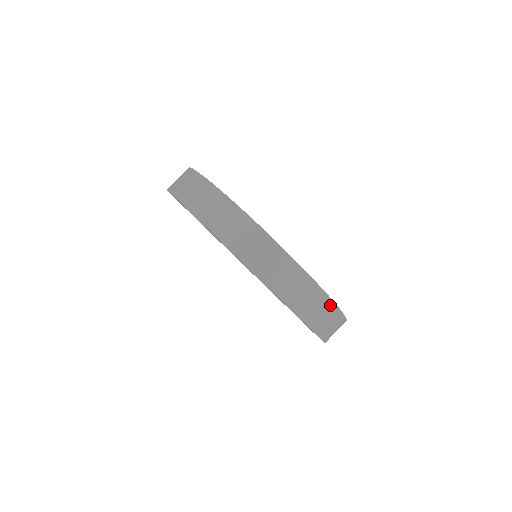
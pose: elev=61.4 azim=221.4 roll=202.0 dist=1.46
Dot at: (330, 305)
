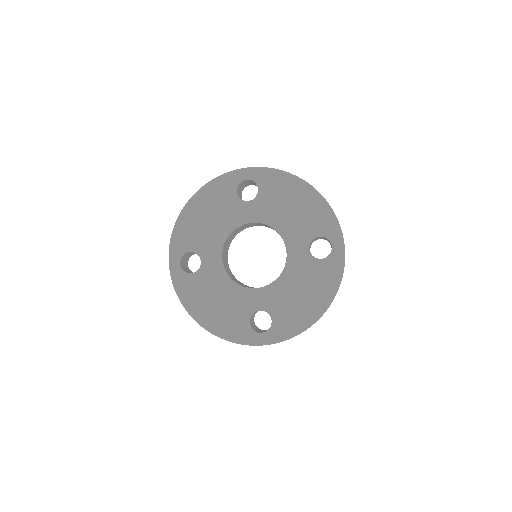
Dot at: occluded
